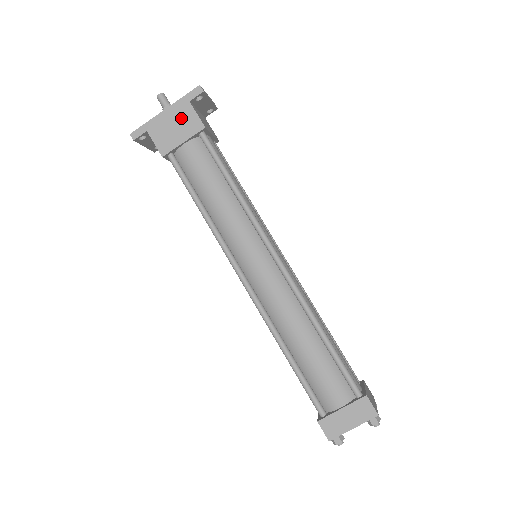
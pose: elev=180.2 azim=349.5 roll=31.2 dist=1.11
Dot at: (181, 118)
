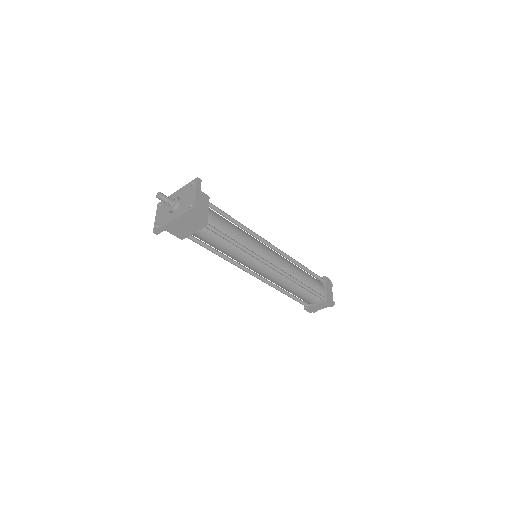
Dot at: (187, 223)
